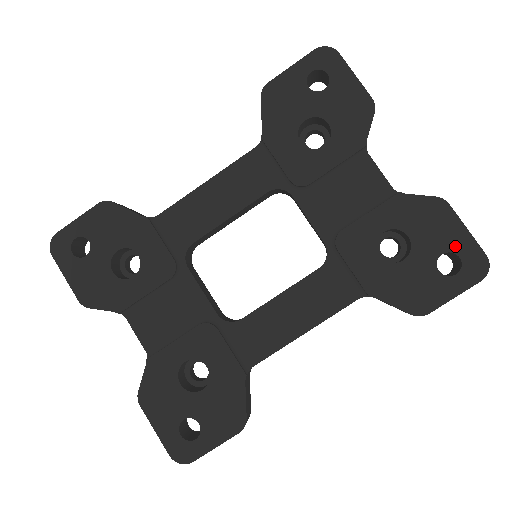
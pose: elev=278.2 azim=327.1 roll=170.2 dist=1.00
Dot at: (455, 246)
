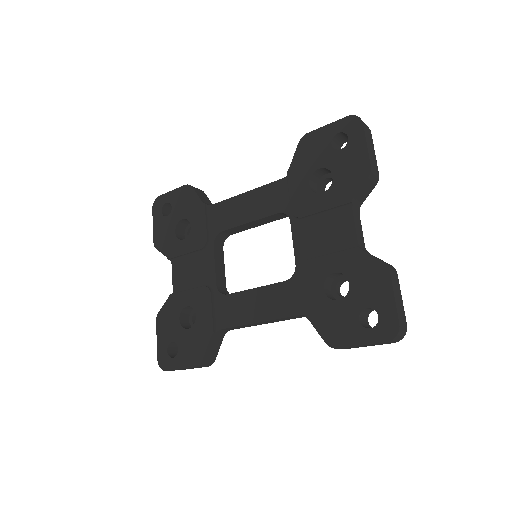
Dot at: (379, 306)
